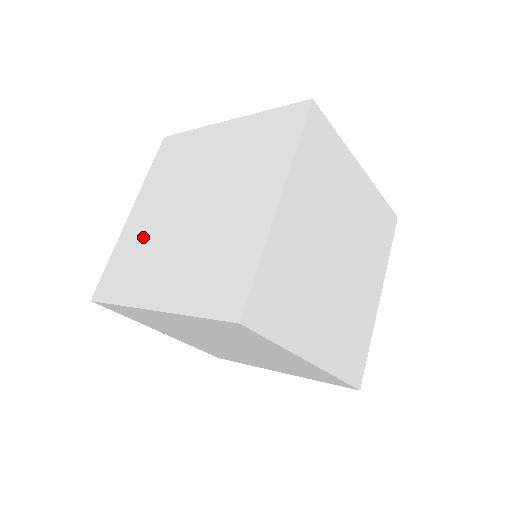
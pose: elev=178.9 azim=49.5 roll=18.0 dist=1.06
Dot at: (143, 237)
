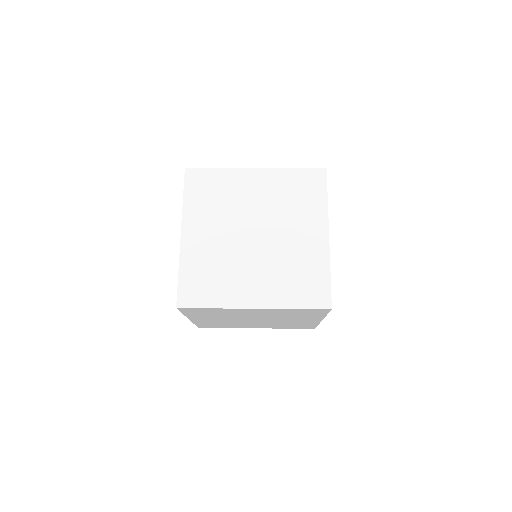
Dot at: (212, 256)
